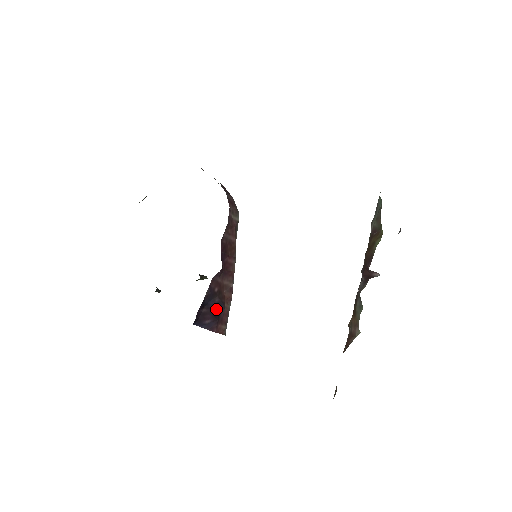
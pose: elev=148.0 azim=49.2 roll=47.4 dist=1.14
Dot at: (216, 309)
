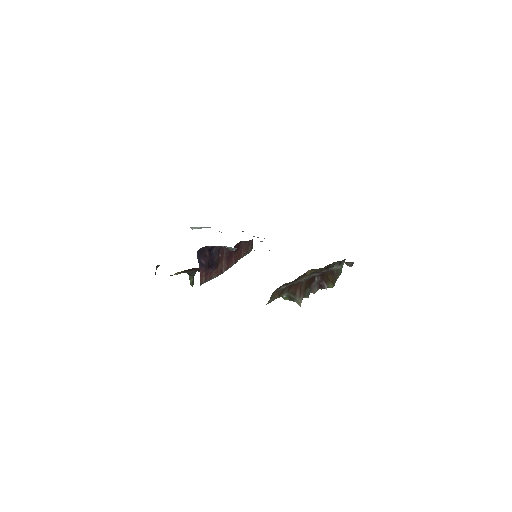
Dot at: (212, 262)
